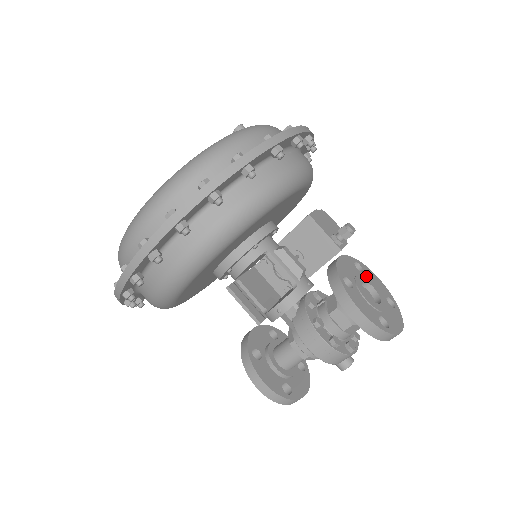
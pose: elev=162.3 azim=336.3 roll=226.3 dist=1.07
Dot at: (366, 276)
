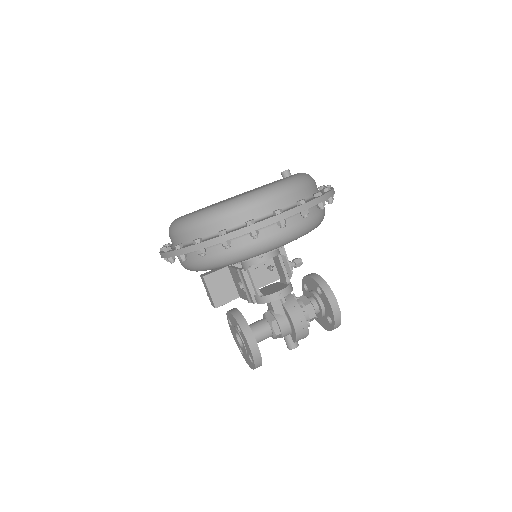
Dot at: occluded
